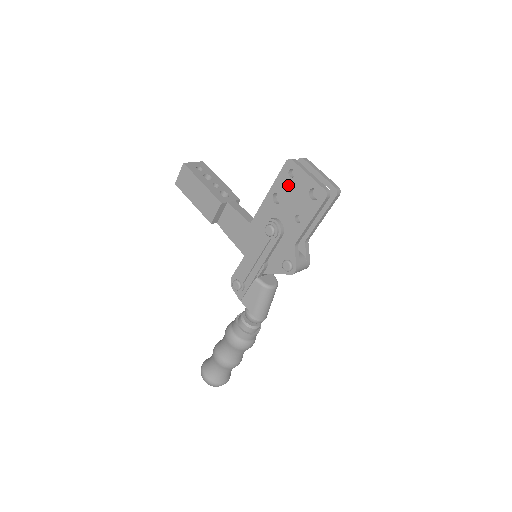
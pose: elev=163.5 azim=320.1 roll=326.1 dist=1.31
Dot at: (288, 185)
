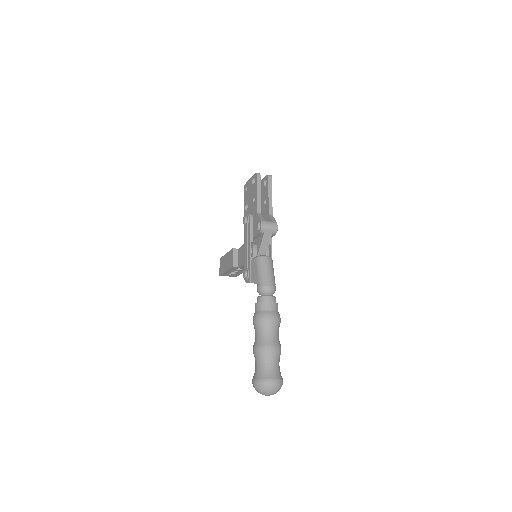
Dot at: (247, 195)
